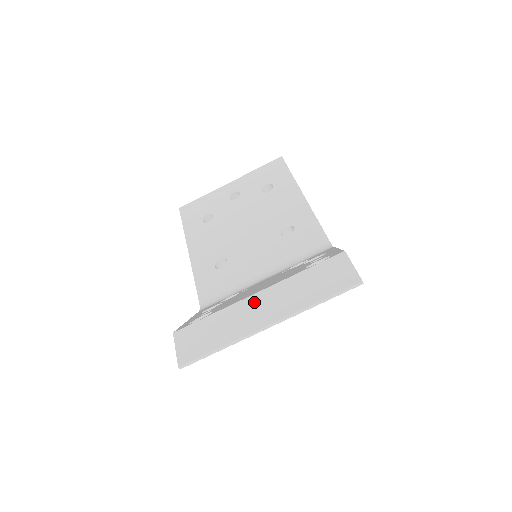
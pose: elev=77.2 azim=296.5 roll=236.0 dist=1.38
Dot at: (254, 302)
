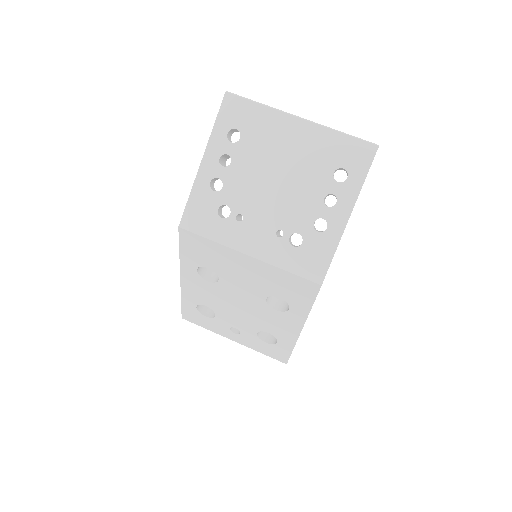
Dot at: occluded
